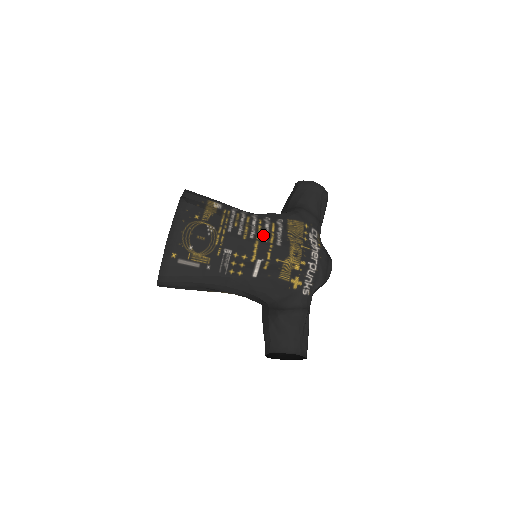
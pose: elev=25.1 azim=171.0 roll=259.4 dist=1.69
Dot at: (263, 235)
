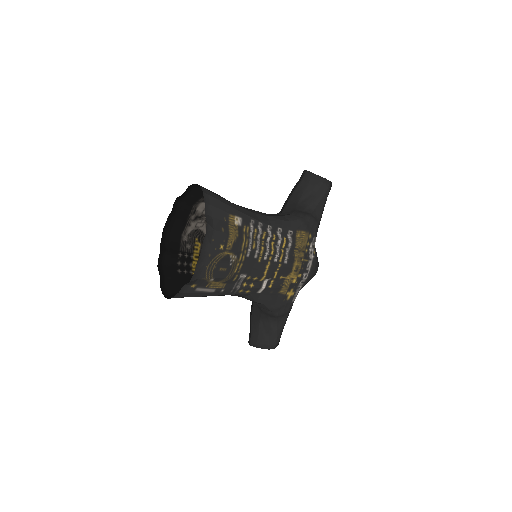
Dot at: (275, 254)
